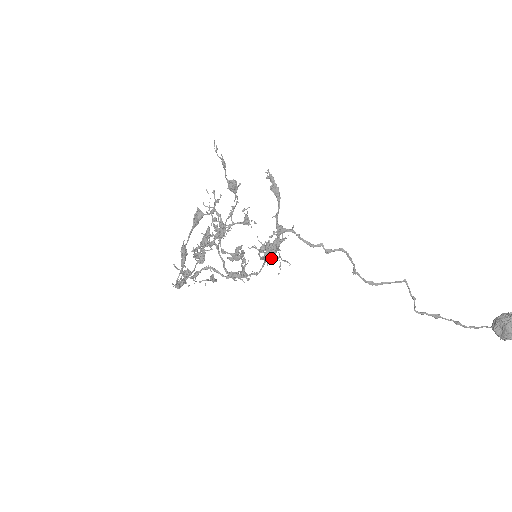
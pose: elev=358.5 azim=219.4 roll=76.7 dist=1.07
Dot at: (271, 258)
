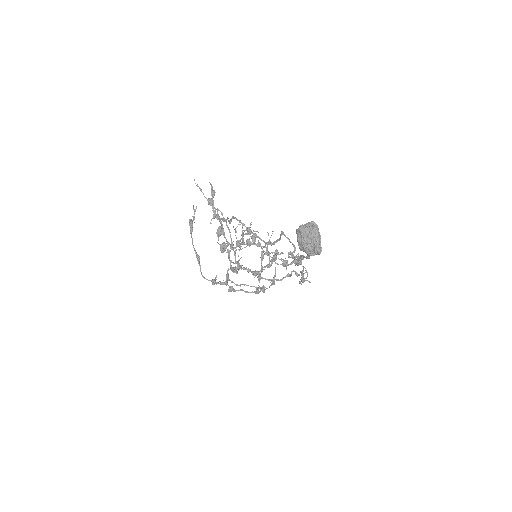
Dot at: (230, 244)
